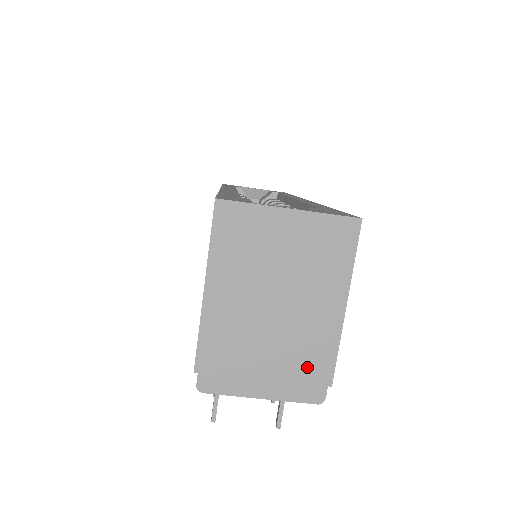
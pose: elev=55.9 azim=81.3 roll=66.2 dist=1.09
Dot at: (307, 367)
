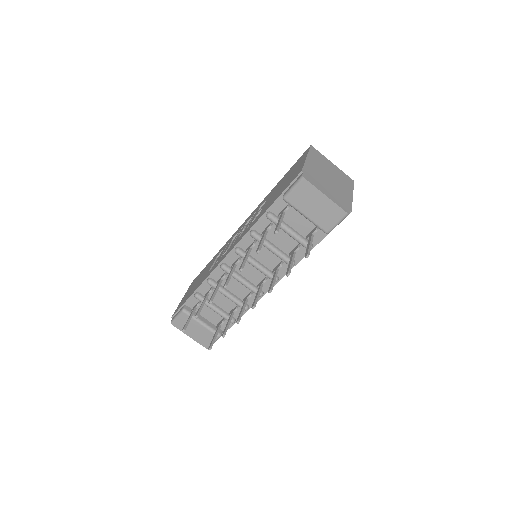
Dot at: (342, 200)
